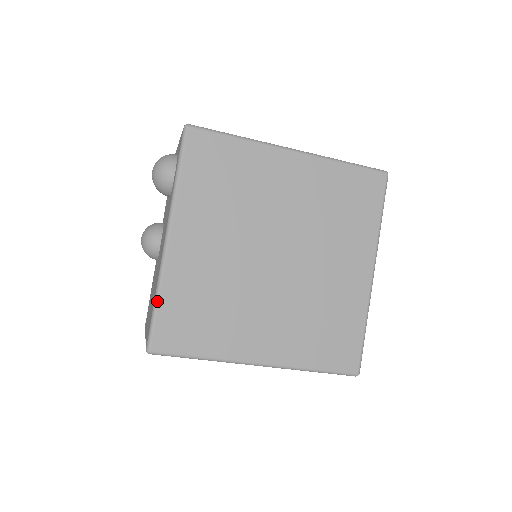
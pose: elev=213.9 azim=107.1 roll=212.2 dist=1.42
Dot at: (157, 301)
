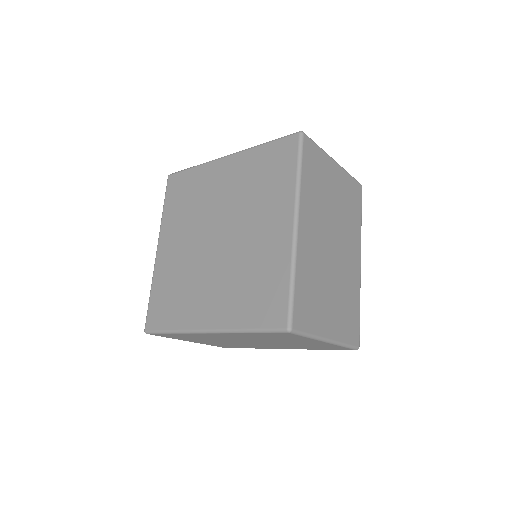
Dot at: (150, 294)
